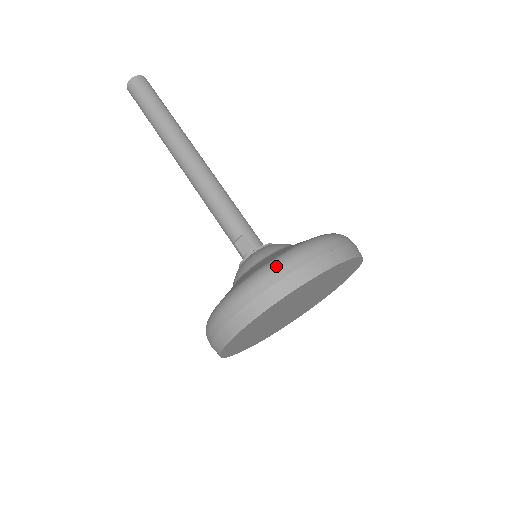
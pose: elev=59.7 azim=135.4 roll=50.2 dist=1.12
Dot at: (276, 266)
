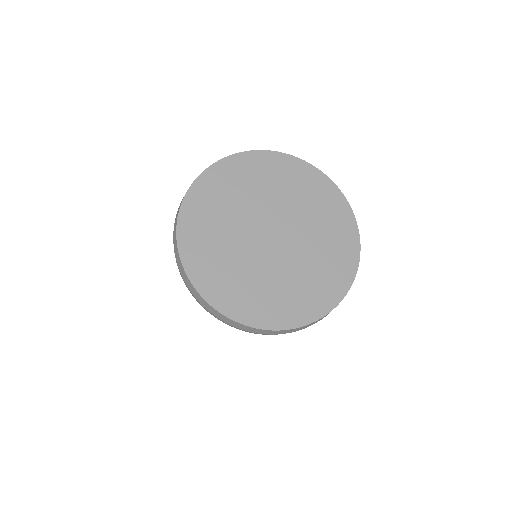
Dot at: occluded
